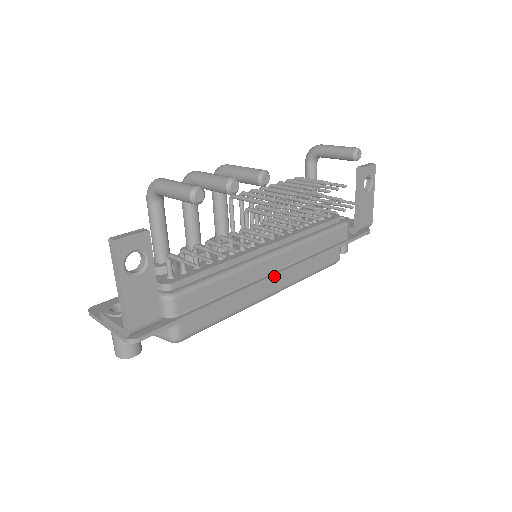
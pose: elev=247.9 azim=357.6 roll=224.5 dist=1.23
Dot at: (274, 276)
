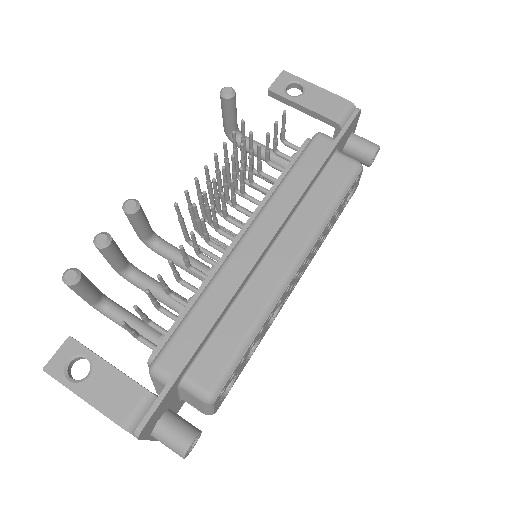
Dot at: (259, 254)
